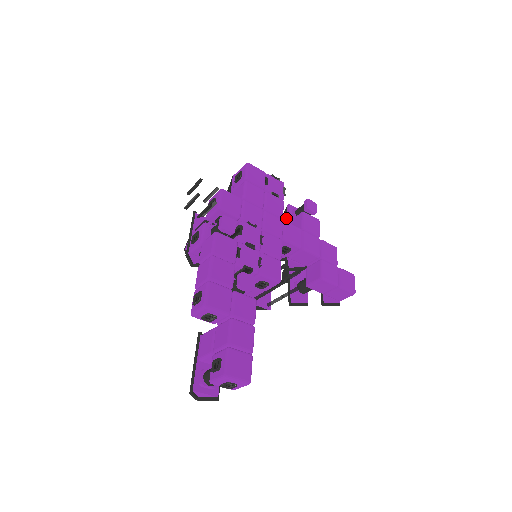
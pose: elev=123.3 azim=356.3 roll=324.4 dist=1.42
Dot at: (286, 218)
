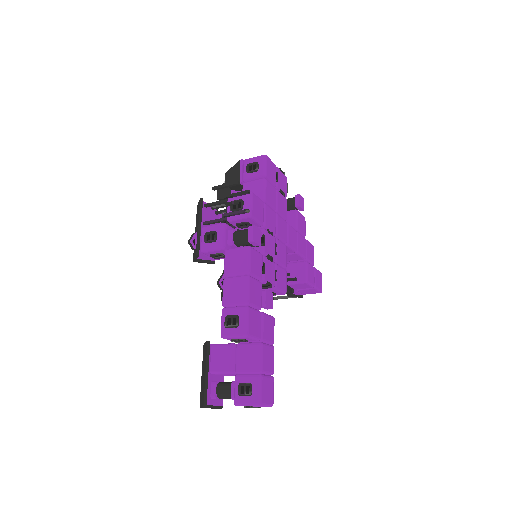
Dot at: occluded
